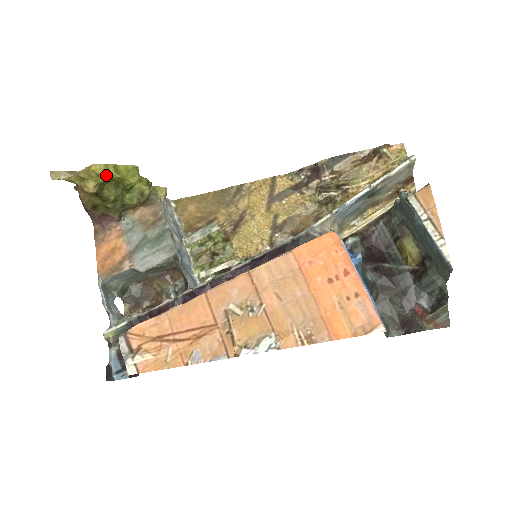
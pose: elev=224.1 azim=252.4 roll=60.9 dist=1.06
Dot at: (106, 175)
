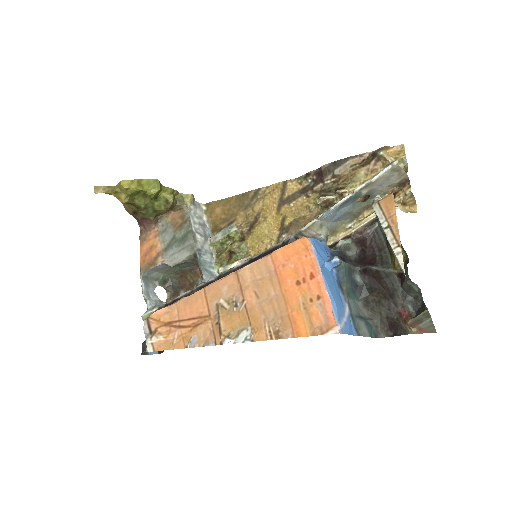
Dot at: (131, 189)
